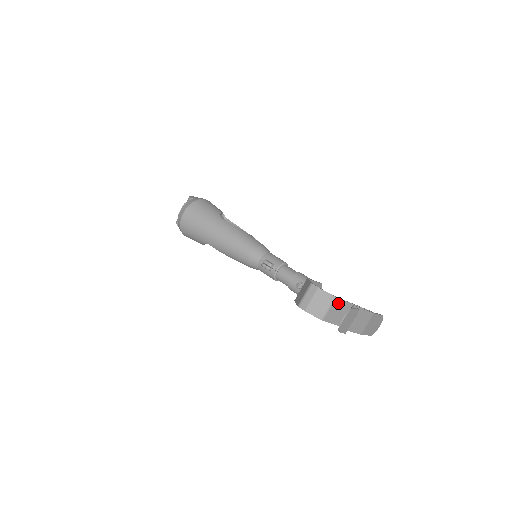
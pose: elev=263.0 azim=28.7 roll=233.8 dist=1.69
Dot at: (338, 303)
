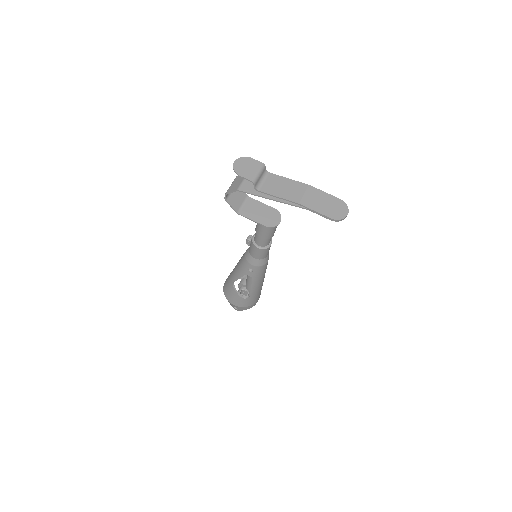
Dot at: occluded
